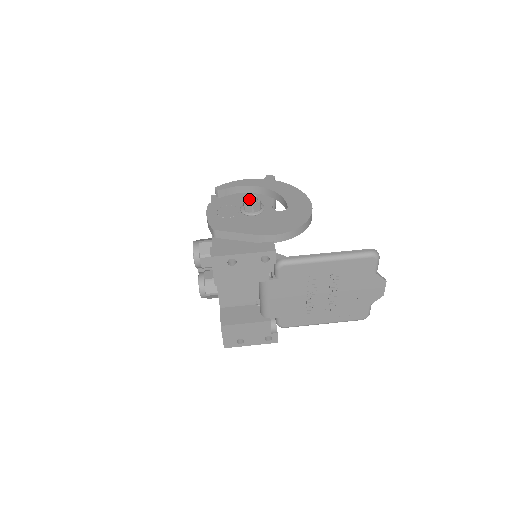
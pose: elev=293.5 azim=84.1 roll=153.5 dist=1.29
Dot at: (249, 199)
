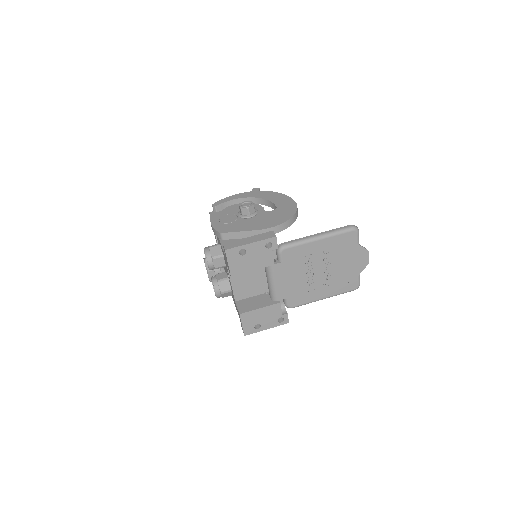
Dot at: (244, 205)
